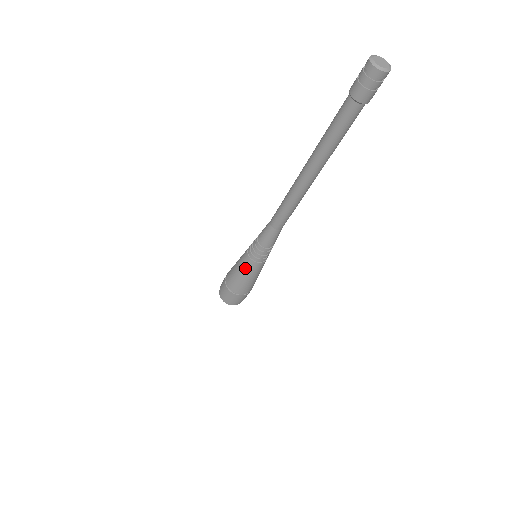
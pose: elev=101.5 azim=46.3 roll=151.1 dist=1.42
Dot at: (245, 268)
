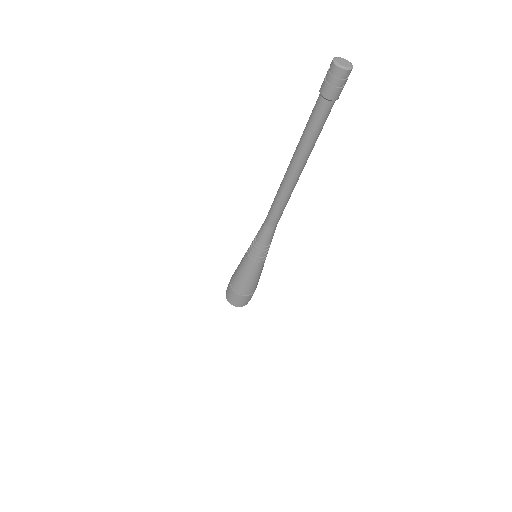
Dot at: (248, 269)
